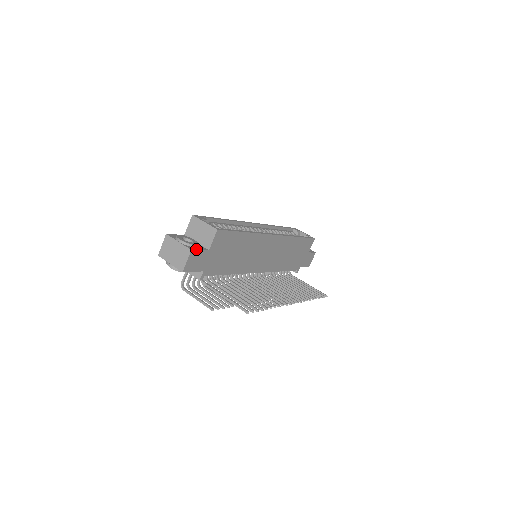
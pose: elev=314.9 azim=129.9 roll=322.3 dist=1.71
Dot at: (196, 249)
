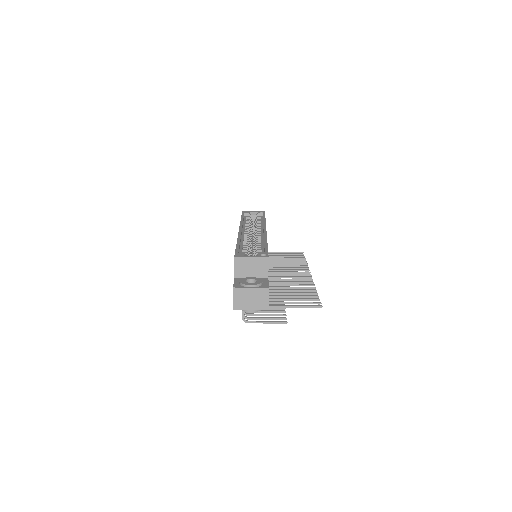
Dot at: (267, 284)
